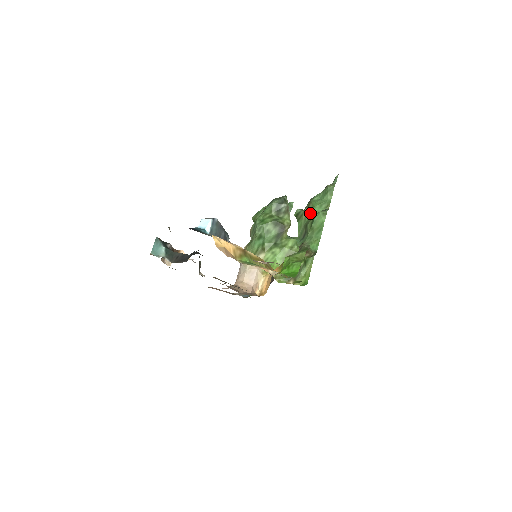
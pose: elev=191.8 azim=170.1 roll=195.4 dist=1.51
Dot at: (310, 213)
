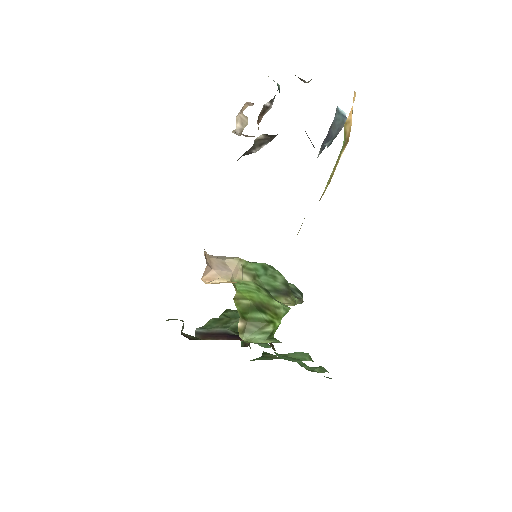
Dot at: occluded
